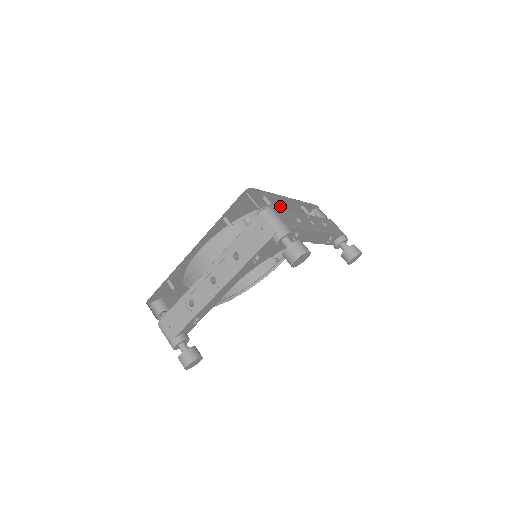
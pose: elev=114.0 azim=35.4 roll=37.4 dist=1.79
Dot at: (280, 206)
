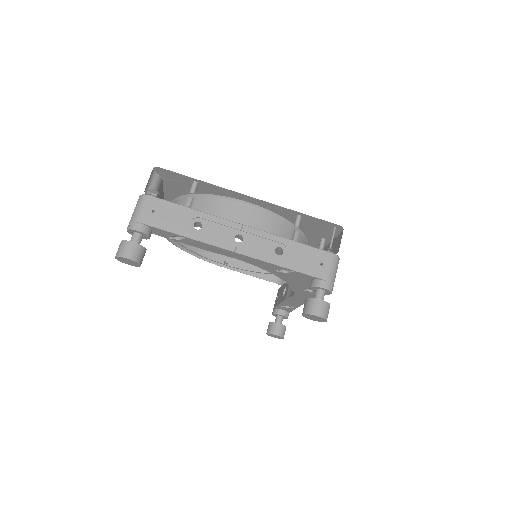
Dot at: occluded
